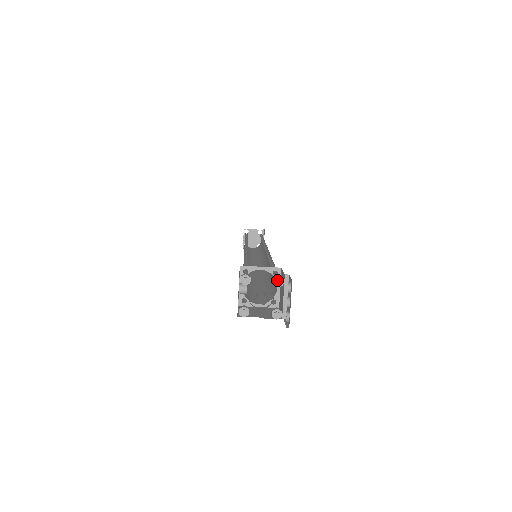
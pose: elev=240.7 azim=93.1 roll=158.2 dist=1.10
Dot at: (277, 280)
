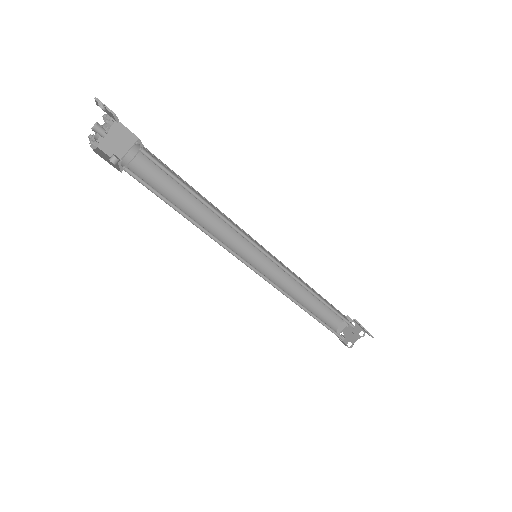
Dot at: (103, 116)
